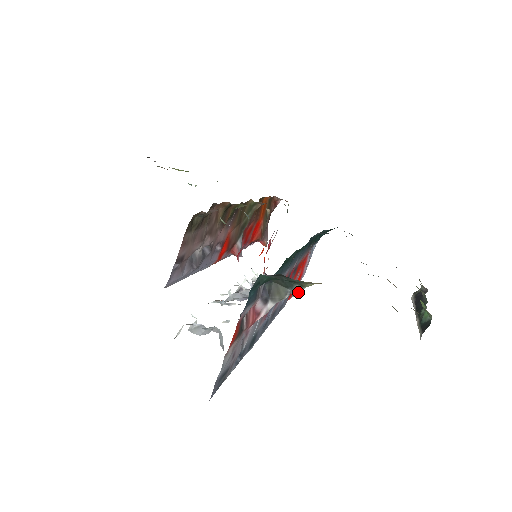
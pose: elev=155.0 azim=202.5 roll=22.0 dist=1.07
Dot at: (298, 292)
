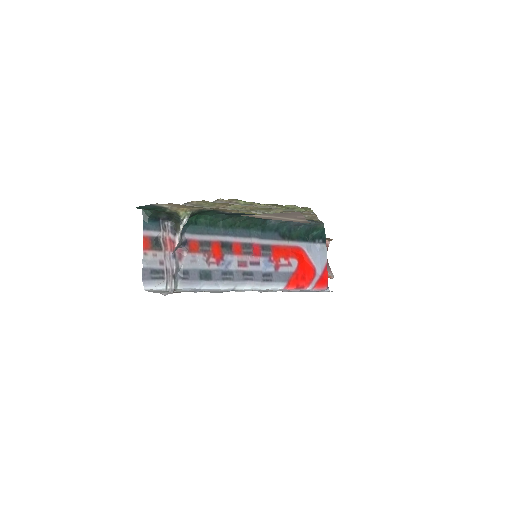
Dot at: (184, 222)
